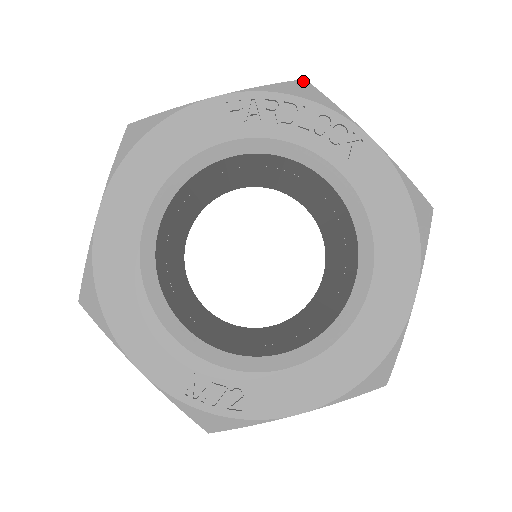
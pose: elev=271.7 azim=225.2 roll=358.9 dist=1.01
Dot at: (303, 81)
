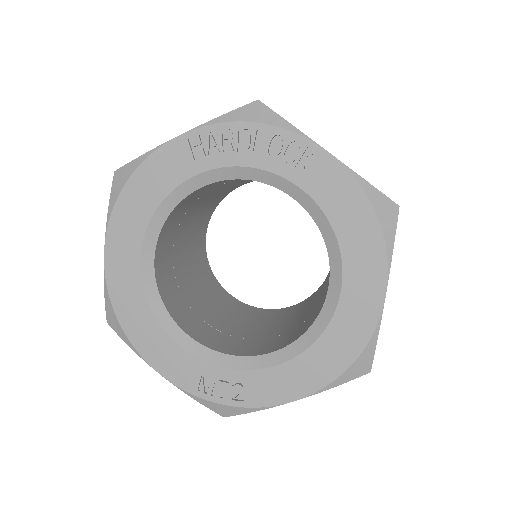
Dot at: (256, 103)
